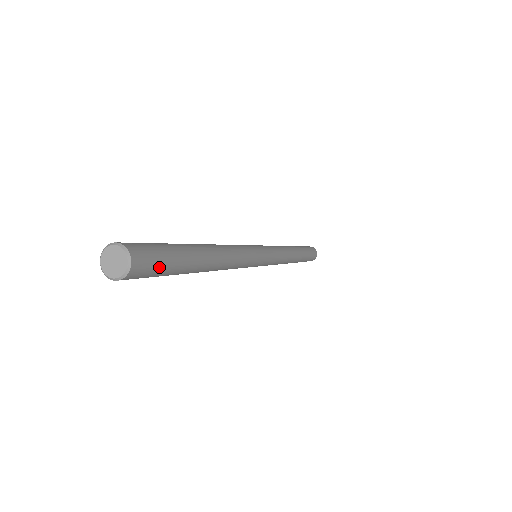
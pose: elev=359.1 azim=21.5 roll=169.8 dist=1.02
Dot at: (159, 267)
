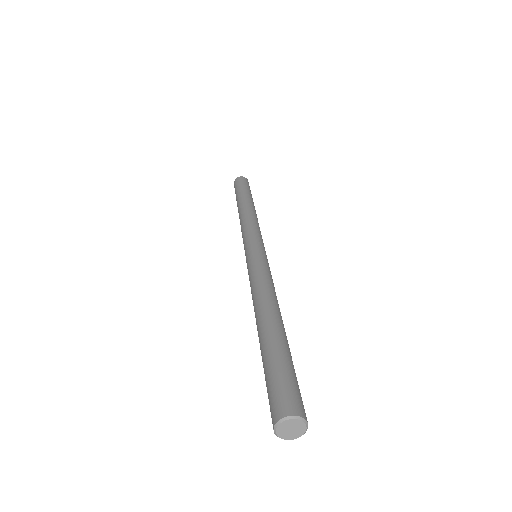
Dot at: occluded
